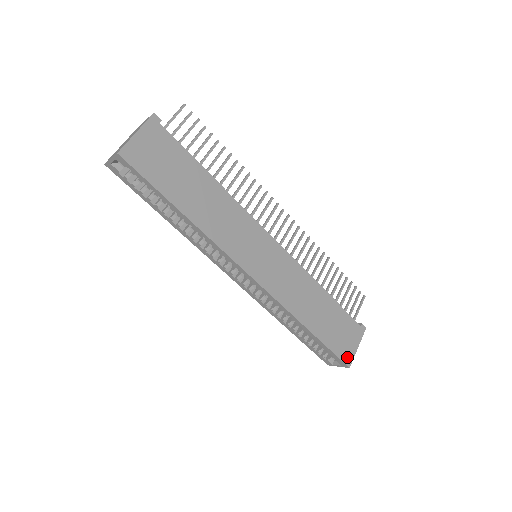
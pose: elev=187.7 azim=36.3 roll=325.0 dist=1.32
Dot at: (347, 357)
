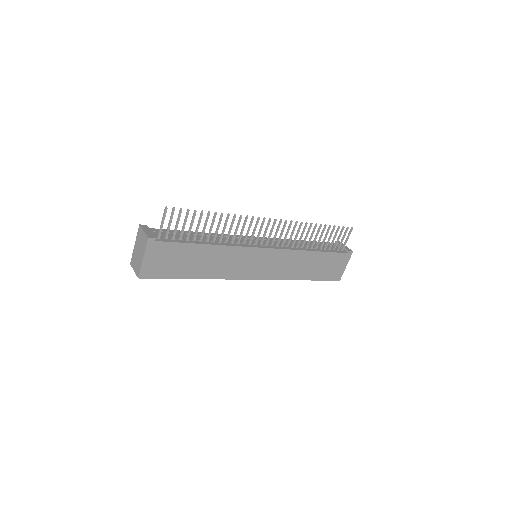
Dot at: (337, 276)
